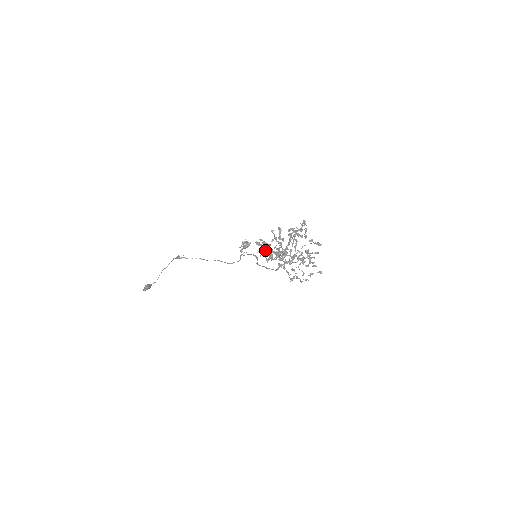
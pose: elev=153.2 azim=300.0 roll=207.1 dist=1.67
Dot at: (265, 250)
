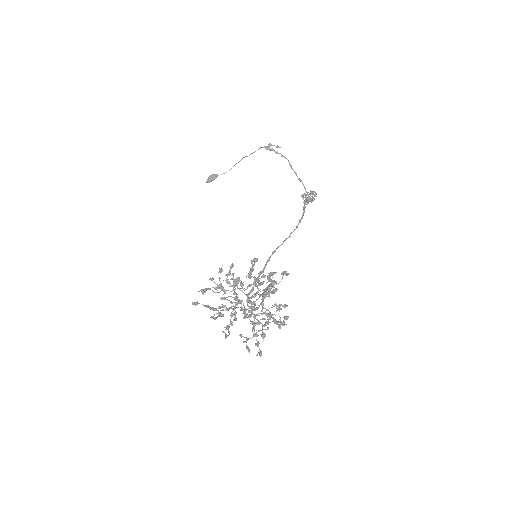
Dot at: (218, 288)
